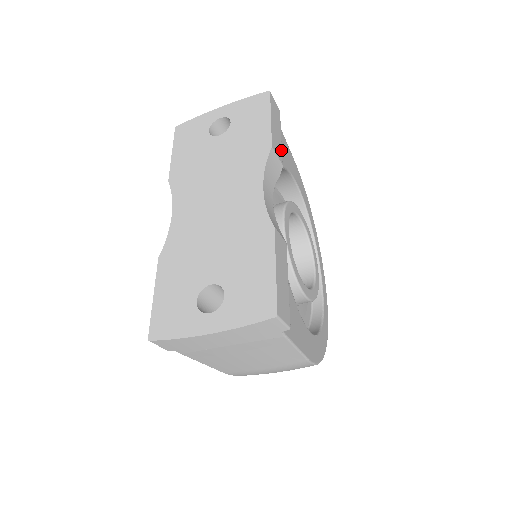
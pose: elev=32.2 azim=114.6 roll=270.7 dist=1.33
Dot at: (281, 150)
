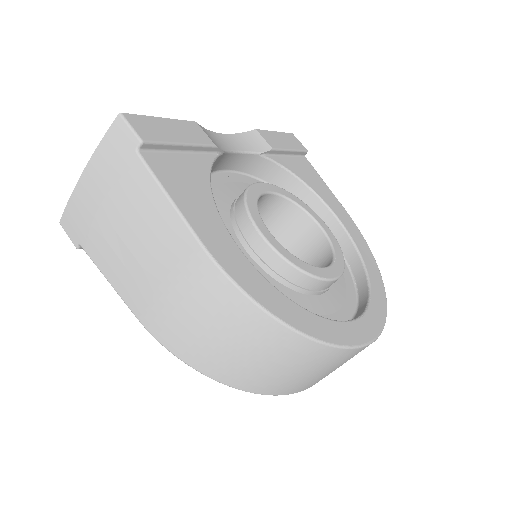
Dot at: (280, 148)
